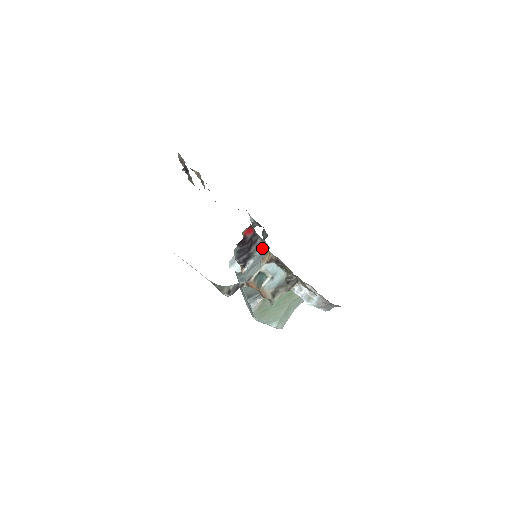
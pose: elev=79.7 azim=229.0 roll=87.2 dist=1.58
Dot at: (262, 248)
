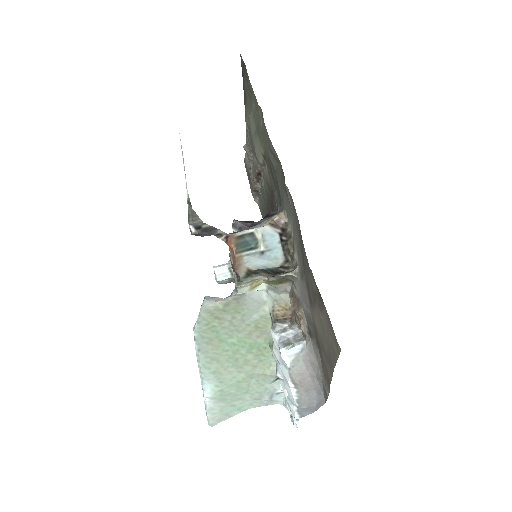
Dot at: occluded
